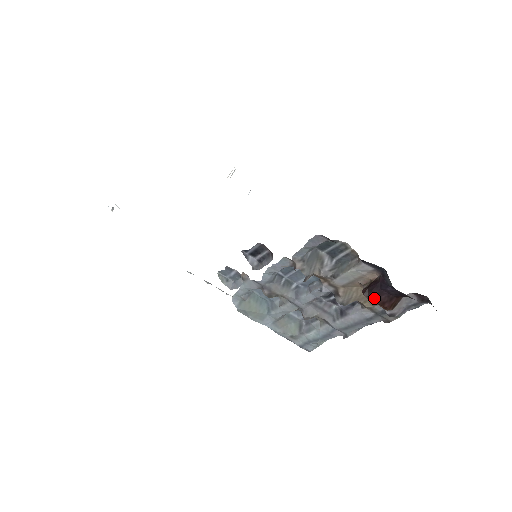
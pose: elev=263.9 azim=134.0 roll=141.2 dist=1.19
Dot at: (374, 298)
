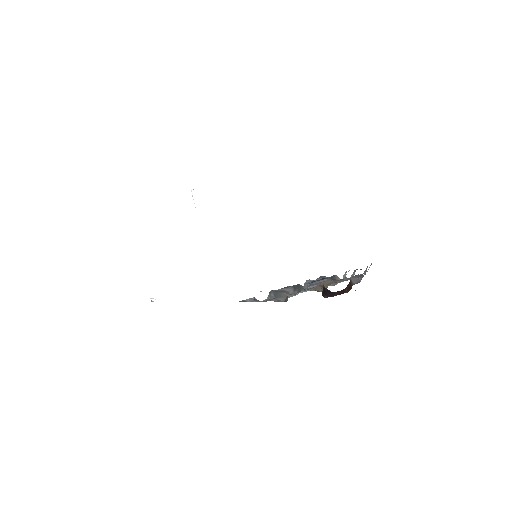
Dot at: (332, 296)
